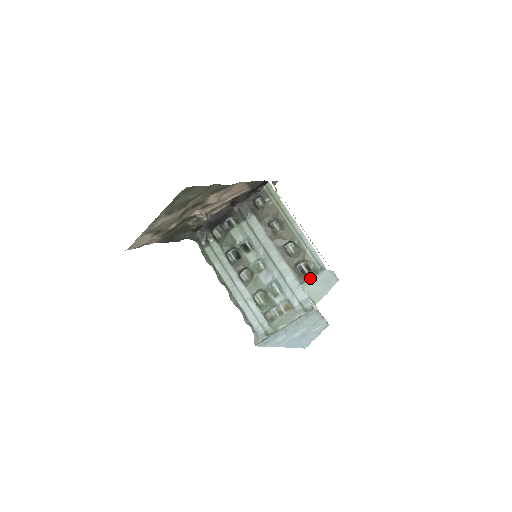
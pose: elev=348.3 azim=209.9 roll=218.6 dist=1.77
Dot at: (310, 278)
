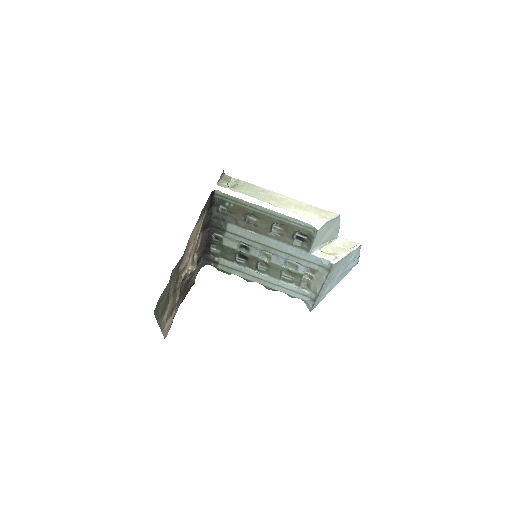
Dot at: (311, 244)
